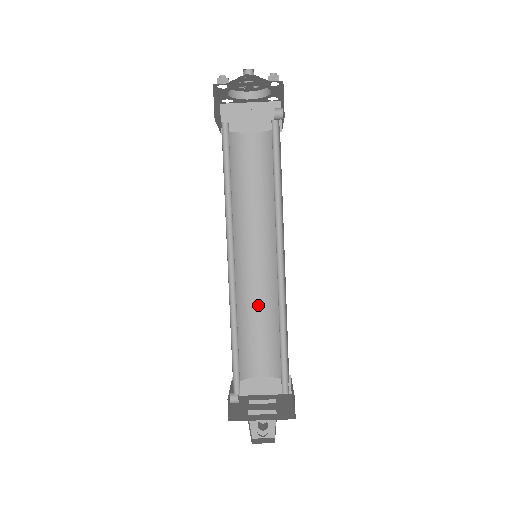
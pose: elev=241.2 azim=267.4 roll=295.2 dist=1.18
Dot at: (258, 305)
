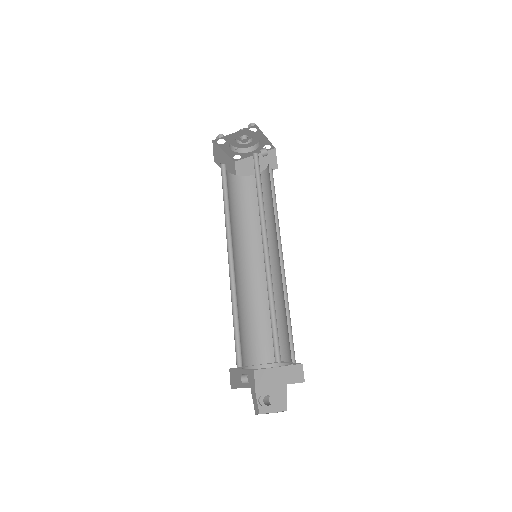
Dot at: occluded
